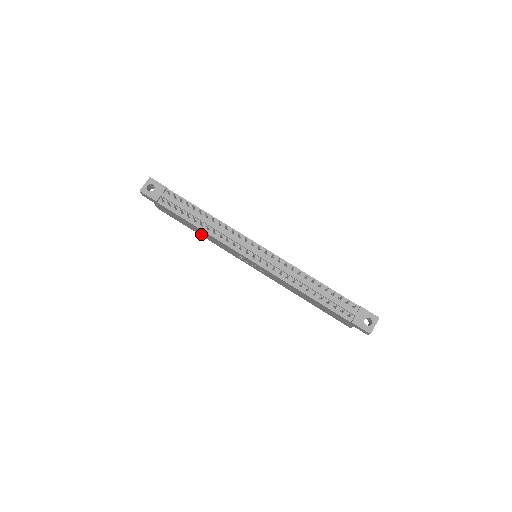
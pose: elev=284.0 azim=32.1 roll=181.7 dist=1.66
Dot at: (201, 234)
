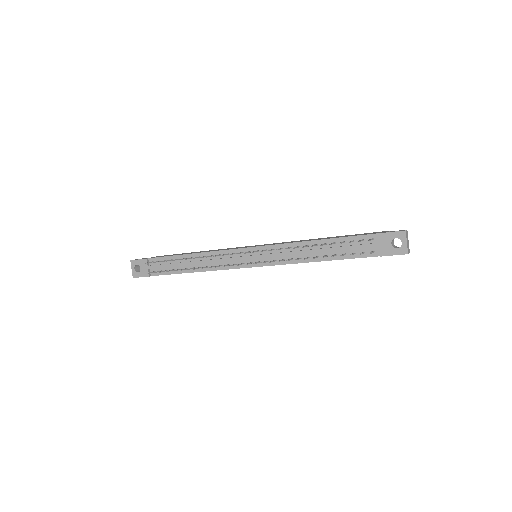
Dot at: occluded
